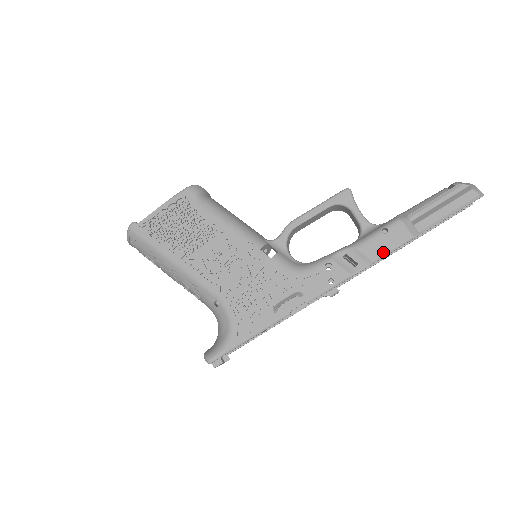
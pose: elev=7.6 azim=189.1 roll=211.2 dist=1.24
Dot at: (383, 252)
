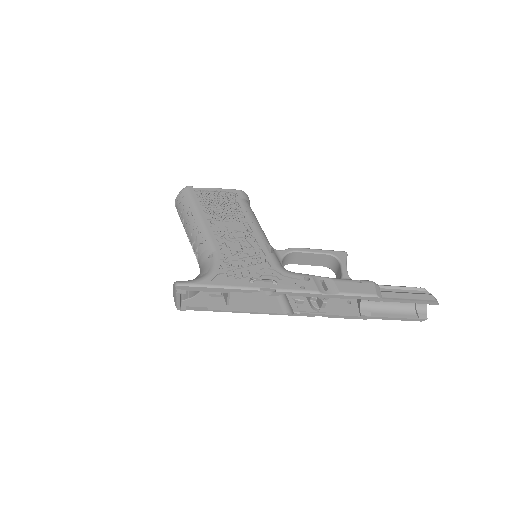
Dot at: (351, 292)
